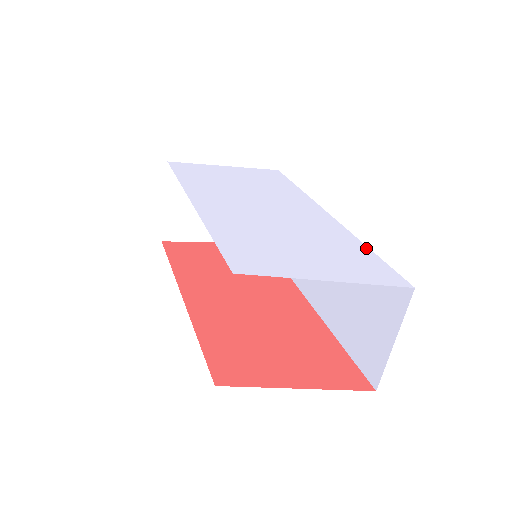
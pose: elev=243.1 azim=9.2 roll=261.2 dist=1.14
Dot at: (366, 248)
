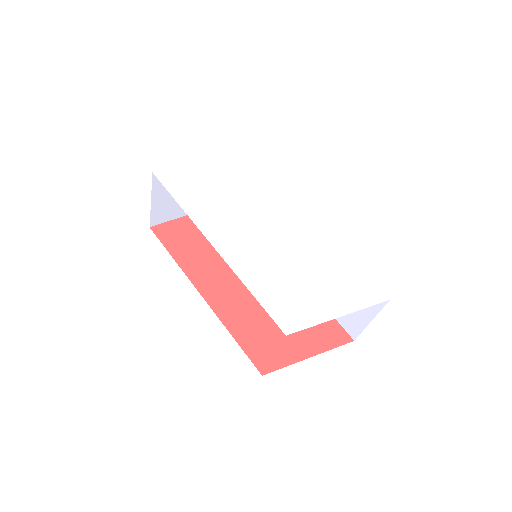
Dot at: (350, 260)
